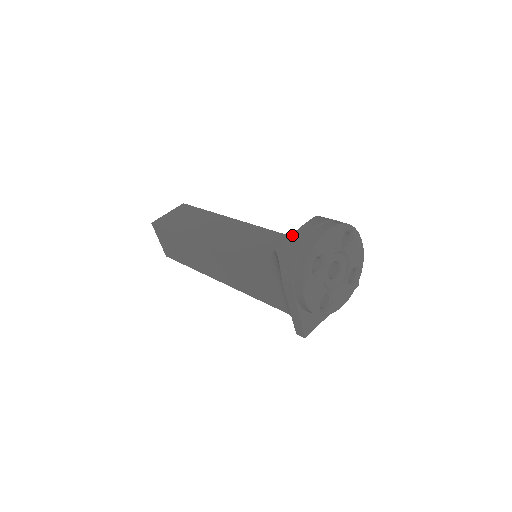
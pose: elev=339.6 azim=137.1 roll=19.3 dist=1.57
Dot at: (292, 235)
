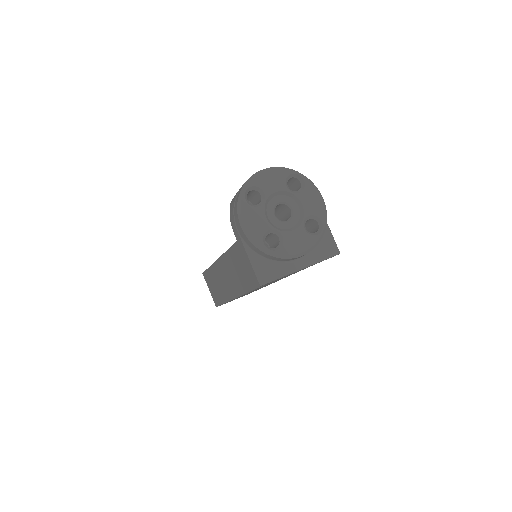
Dot at: occluded
